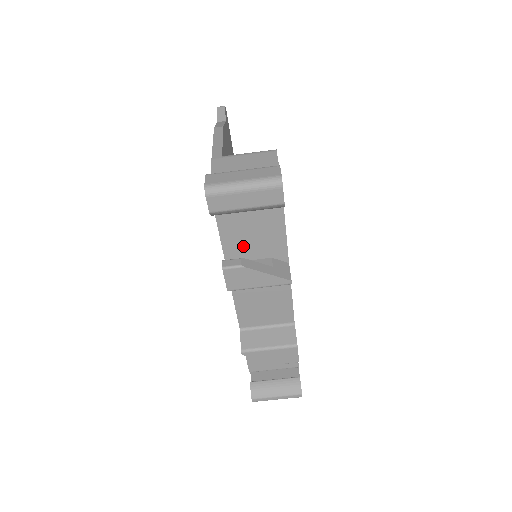
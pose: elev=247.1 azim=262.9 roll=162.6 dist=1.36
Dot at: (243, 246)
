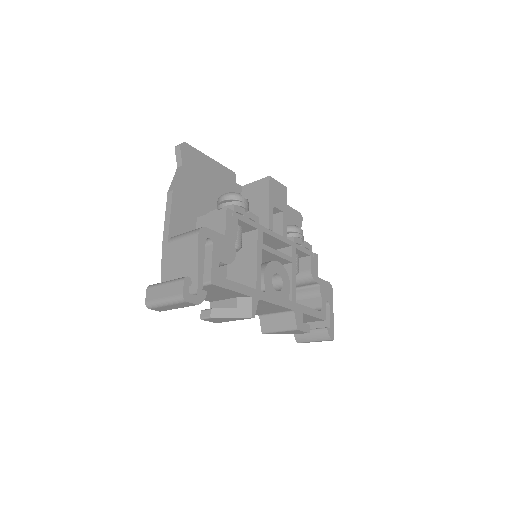
Dot at: (212, 297)
